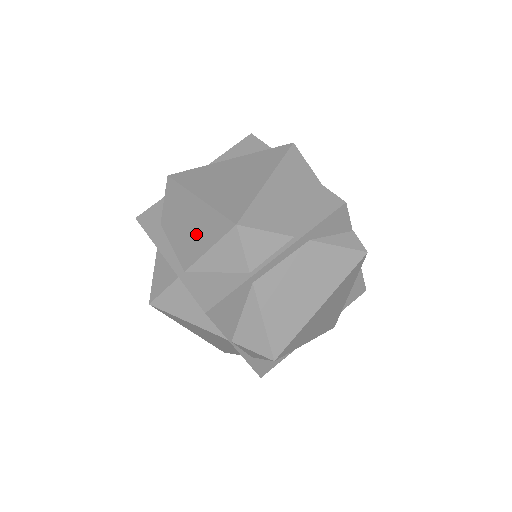
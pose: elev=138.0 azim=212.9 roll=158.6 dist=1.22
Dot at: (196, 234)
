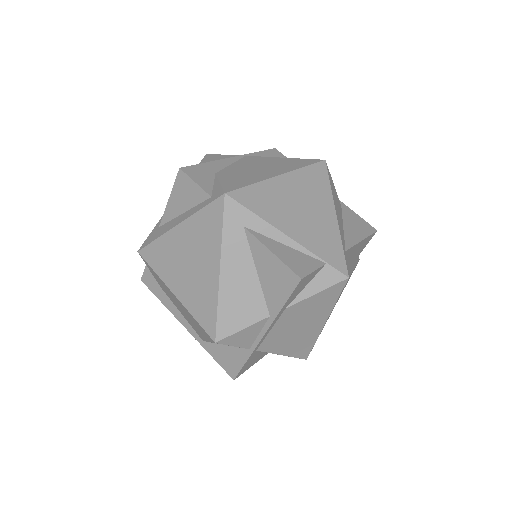
Dot at: (192, 322)
